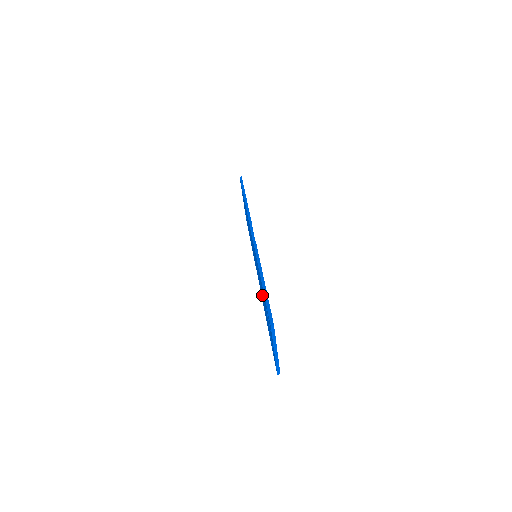
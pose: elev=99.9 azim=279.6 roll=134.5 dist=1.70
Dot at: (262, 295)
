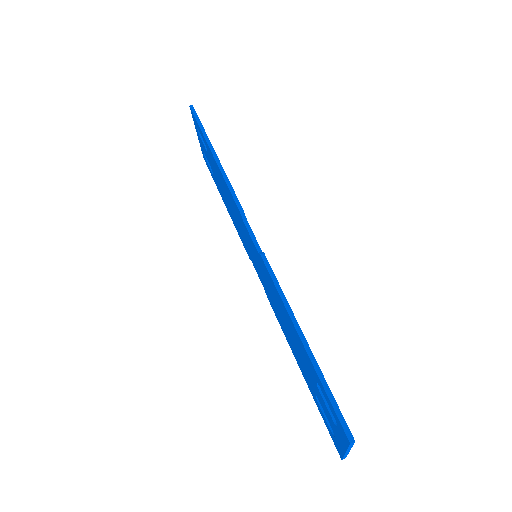
Dot at: (288, 332)
